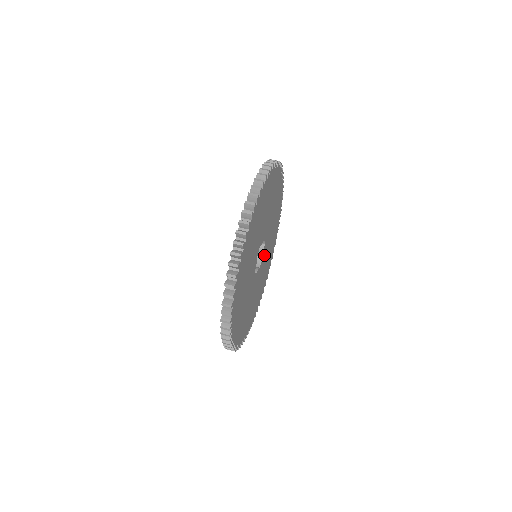
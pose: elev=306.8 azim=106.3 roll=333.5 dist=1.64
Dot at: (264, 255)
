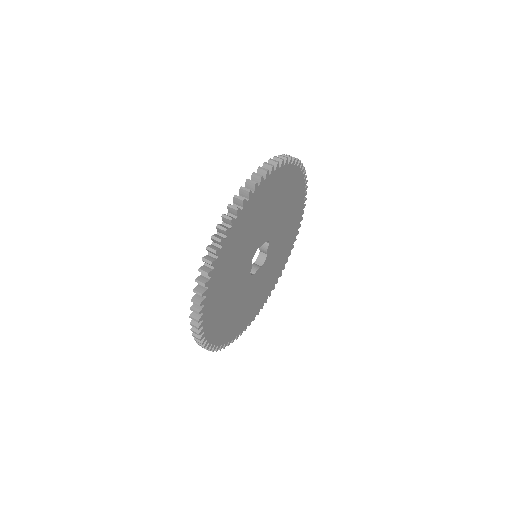
Dot at: (271, 252)
